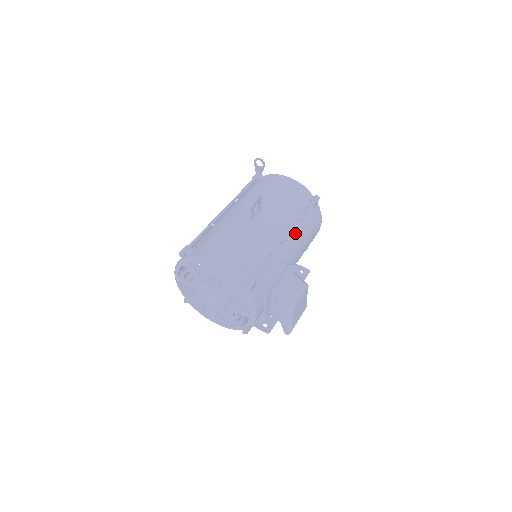
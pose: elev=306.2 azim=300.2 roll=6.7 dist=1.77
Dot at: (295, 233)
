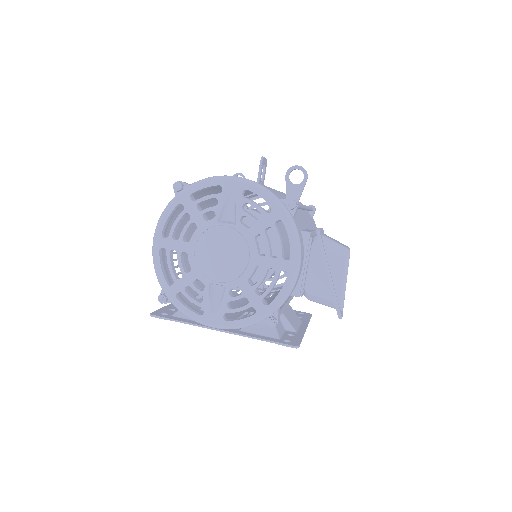
Dot at: (307, 218)
